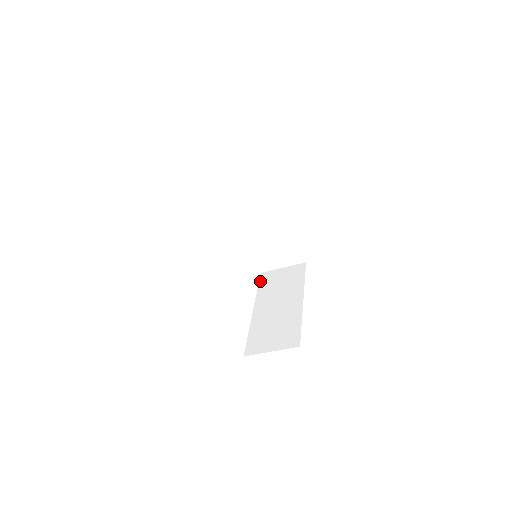
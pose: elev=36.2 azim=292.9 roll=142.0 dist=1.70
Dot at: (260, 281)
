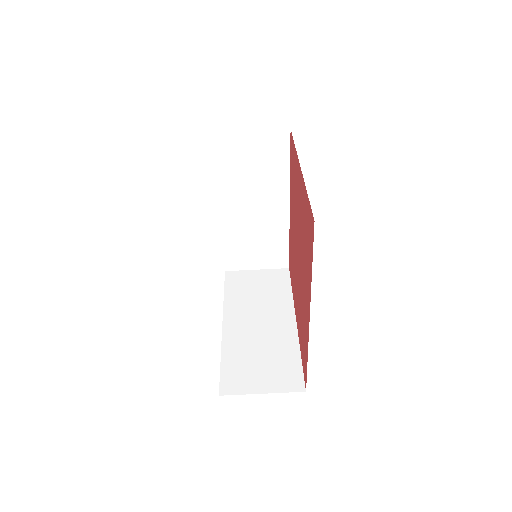
Dot at: occluded
